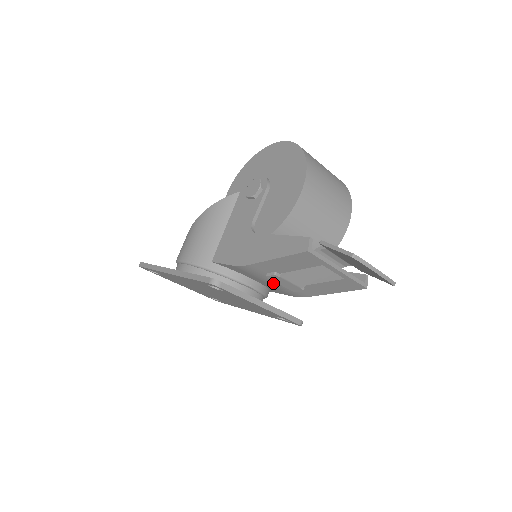
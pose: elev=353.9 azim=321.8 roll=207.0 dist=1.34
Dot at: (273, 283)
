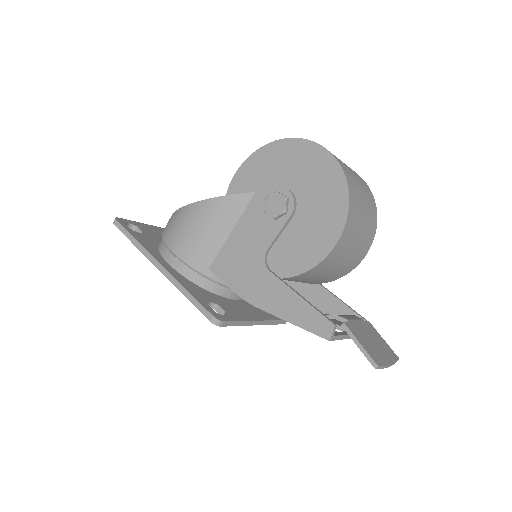
Dot at: occluded
